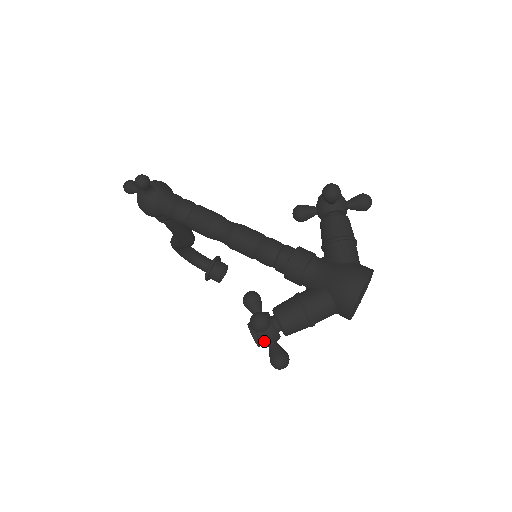
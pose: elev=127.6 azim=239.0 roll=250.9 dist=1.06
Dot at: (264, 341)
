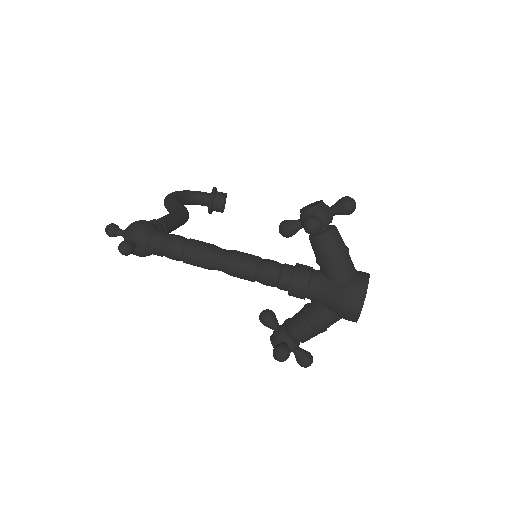
Dot at: occluded
